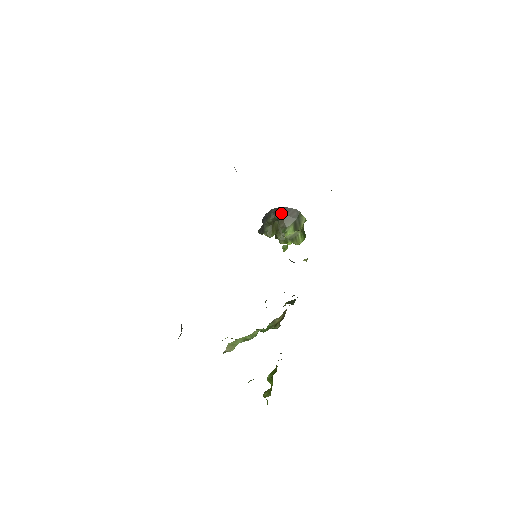
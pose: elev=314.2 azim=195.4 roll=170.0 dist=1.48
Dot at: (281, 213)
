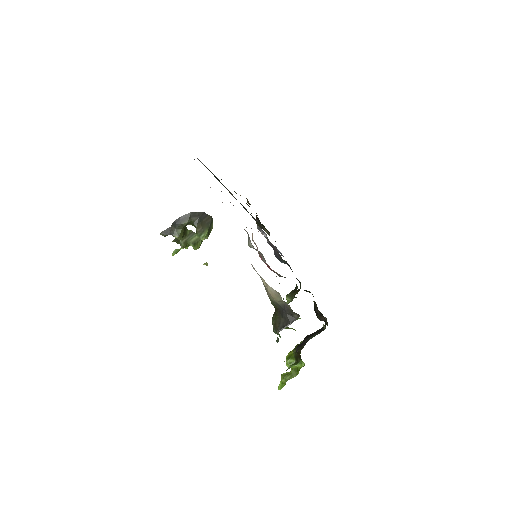
Dot at: (199, 218)
